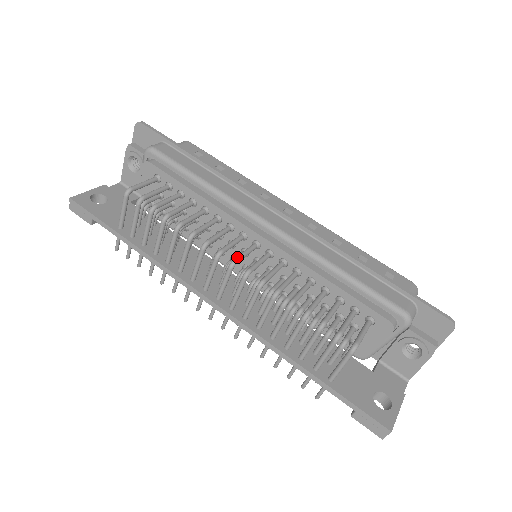
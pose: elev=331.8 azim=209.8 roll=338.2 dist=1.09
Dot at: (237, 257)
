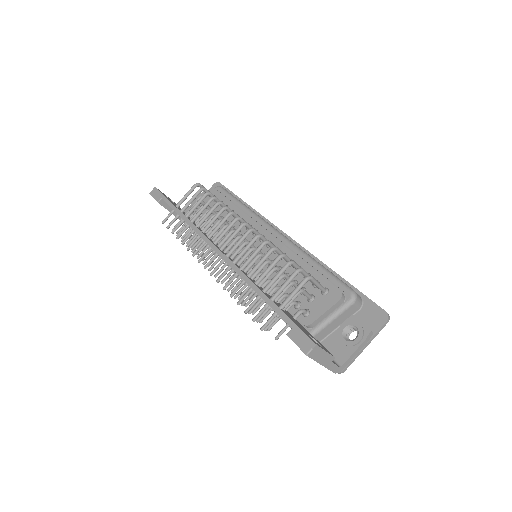
Dot at: (249, 224)
